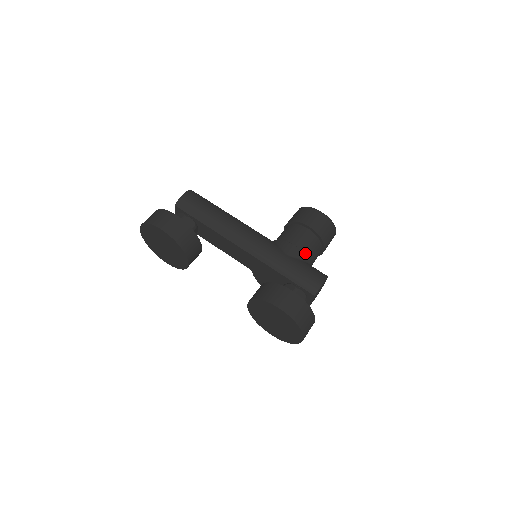
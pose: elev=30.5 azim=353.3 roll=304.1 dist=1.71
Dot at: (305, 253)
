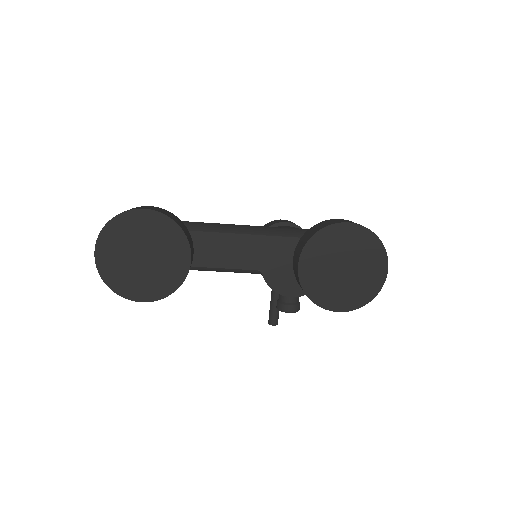
Dot at: occluded
